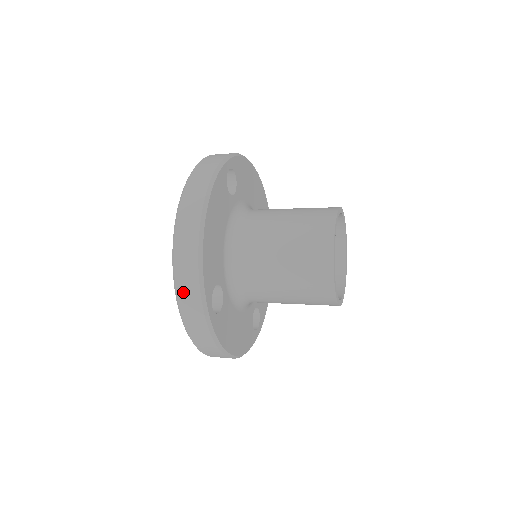
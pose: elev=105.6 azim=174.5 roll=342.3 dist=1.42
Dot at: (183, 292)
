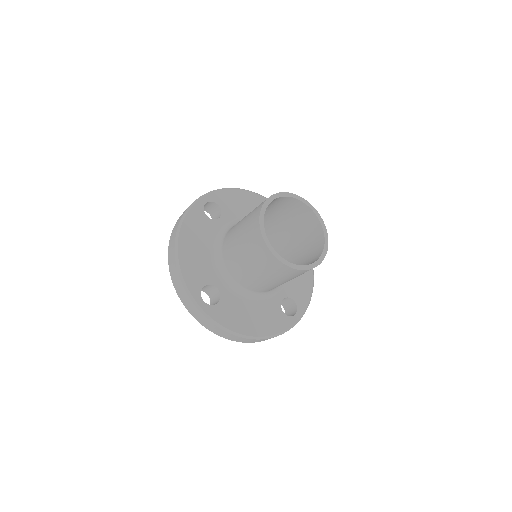
Dot at: (181, 296)
